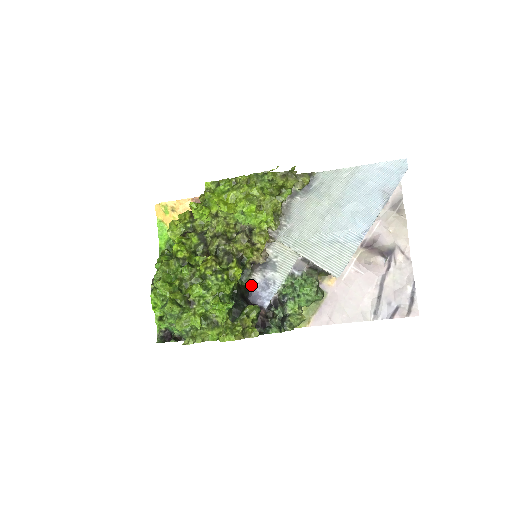
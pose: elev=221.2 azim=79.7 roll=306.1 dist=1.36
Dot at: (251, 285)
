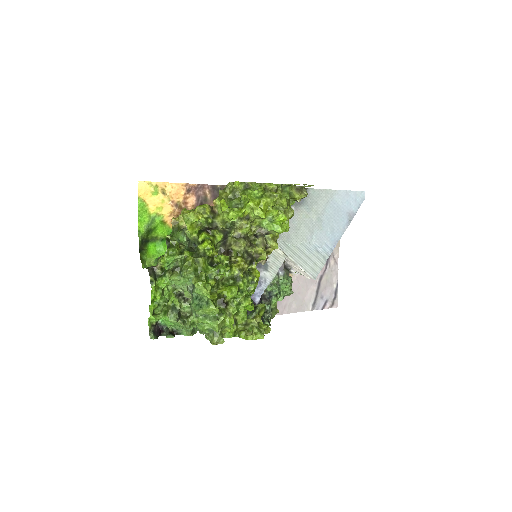
Dot at: occluded
